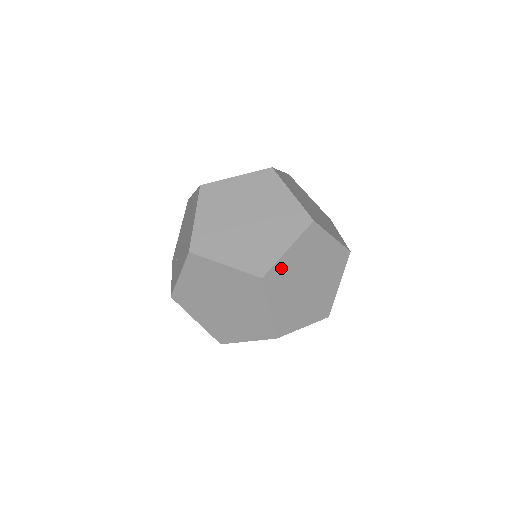
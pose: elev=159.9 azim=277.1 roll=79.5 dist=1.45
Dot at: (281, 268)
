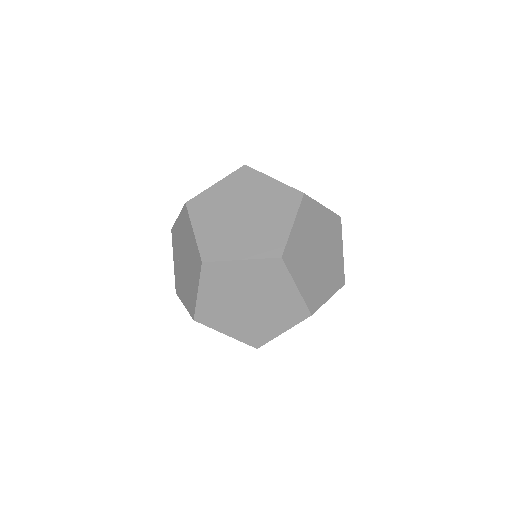
Dot at: occluded
